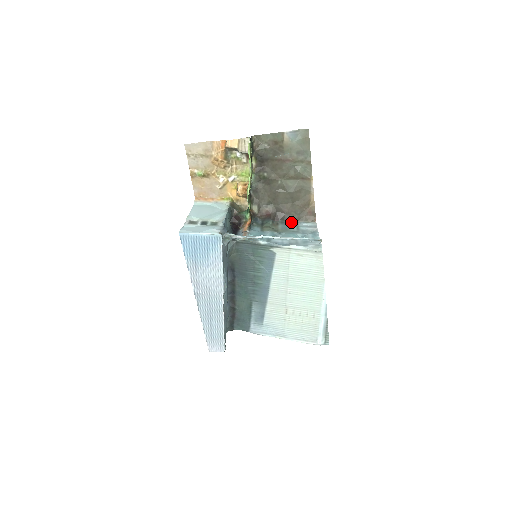
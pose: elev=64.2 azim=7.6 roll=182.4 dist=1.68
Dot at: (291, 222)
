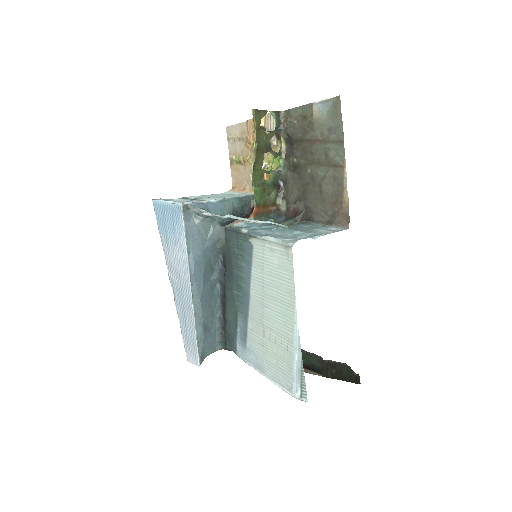
Dot at: (316, 224)
